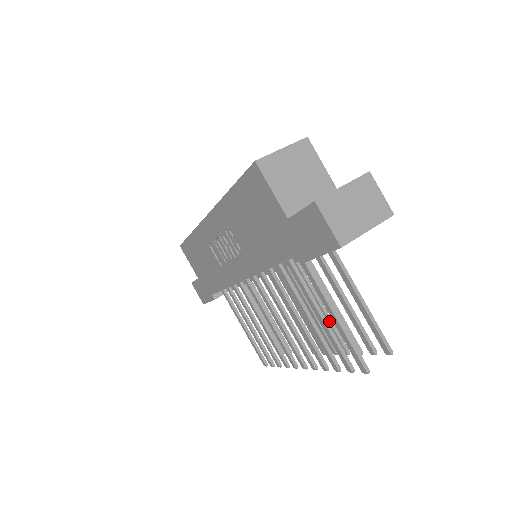
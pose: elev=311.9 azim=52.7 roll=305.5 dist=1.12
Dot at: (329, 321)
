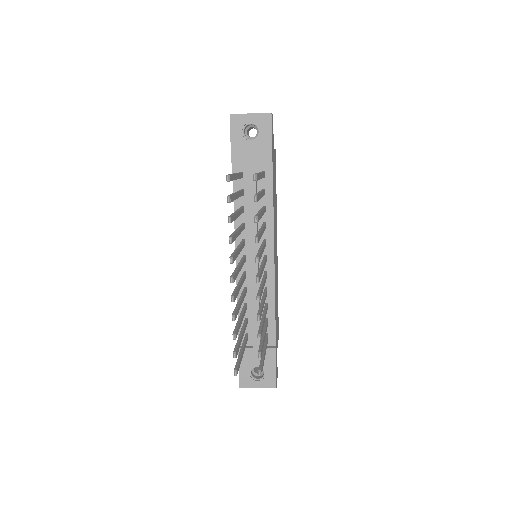
Dot at: (258, 232)
